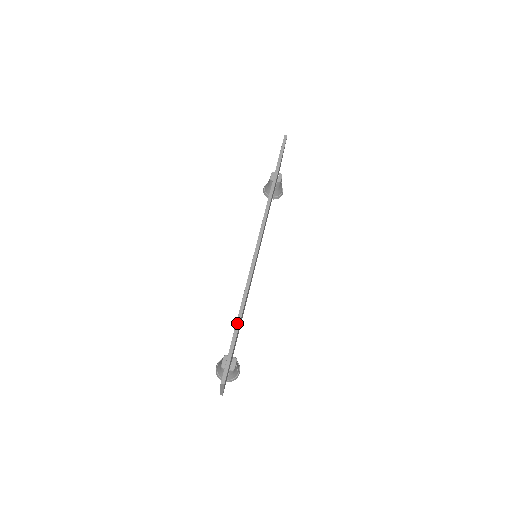
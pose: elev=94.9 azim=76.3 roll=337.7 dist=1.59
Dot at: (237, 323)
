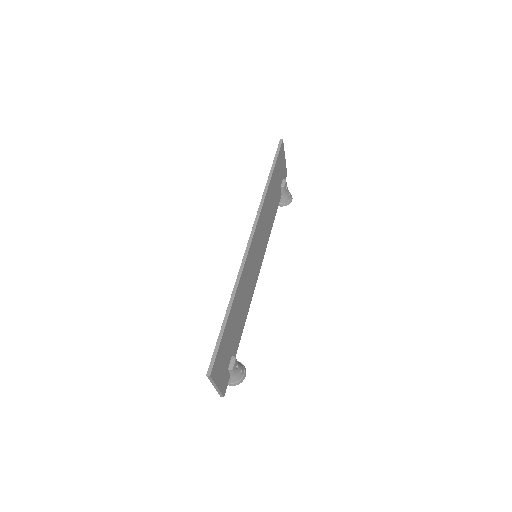
Dot at: (226, 316)
